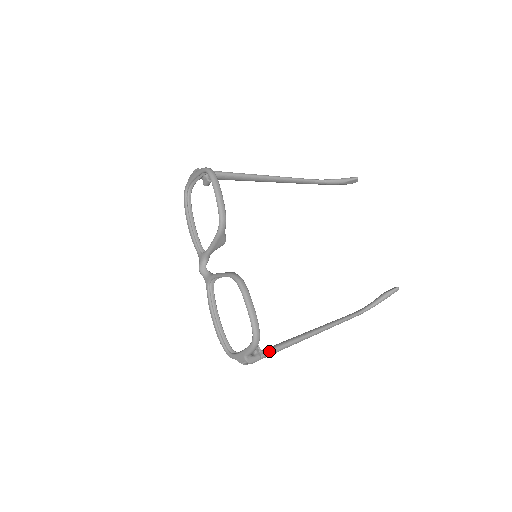
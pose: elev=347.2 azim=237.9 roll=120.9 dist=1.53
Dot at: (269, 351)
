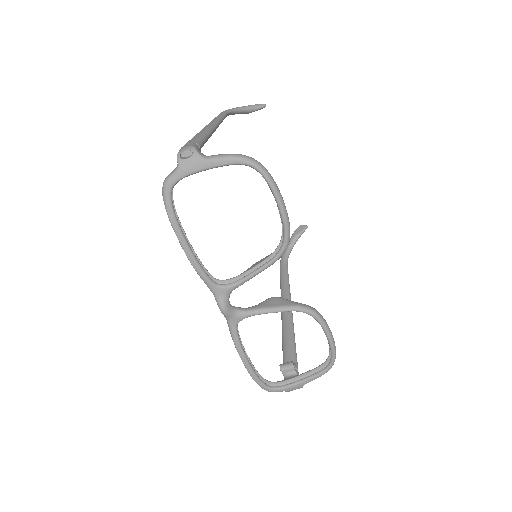
Dot at: occluded
